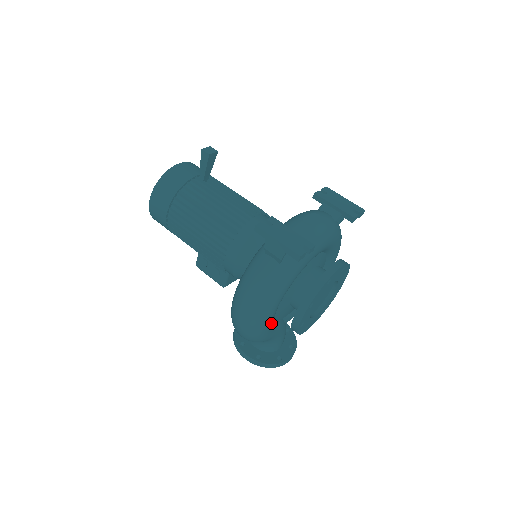
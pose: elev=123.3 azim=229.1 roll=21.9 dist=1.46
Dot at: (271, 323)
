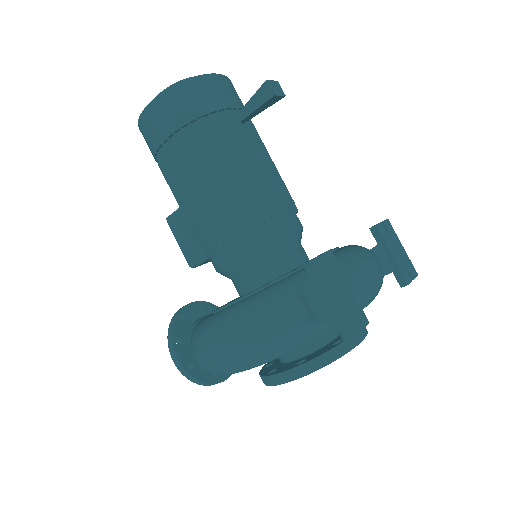
Dot at: occluded
